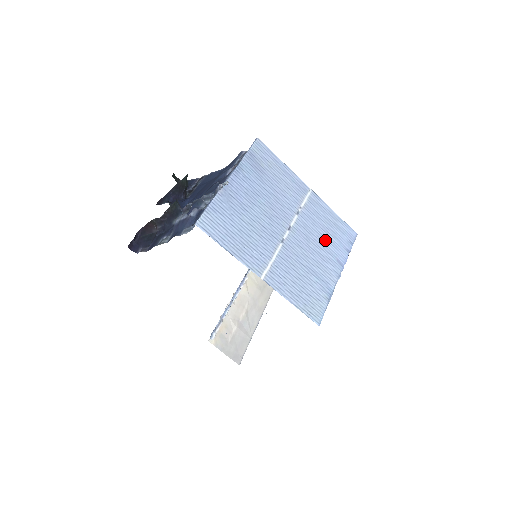
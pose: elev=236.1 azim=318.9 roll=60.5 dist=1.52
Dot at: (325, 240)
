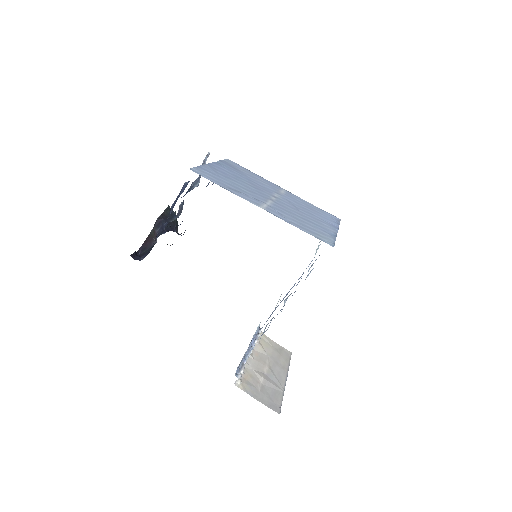
Dot at: (311, 212)
